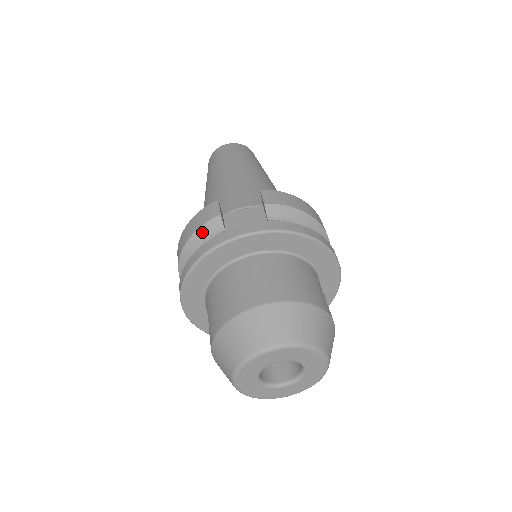
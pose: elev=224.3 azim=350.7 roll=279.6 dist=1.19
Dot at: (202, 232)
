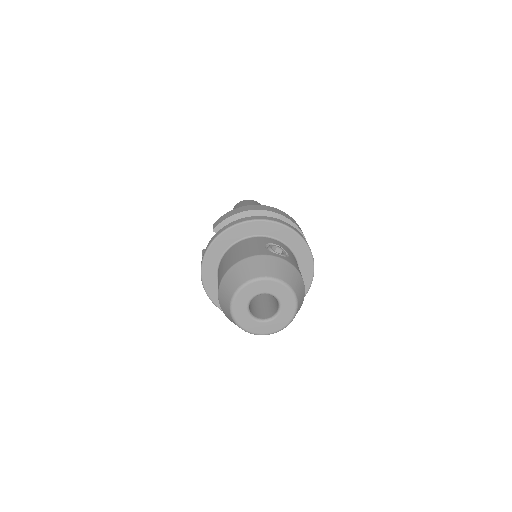
Dot at: occluded
